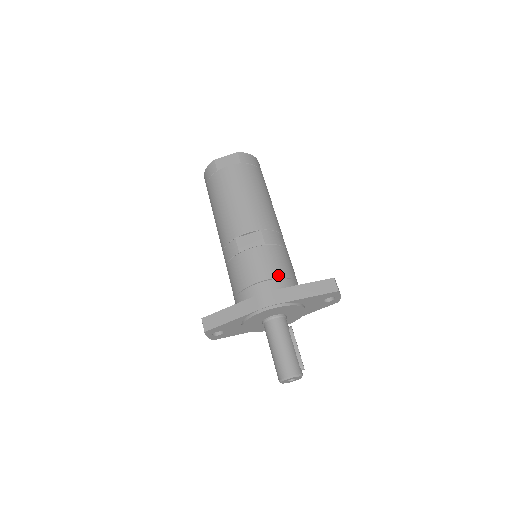
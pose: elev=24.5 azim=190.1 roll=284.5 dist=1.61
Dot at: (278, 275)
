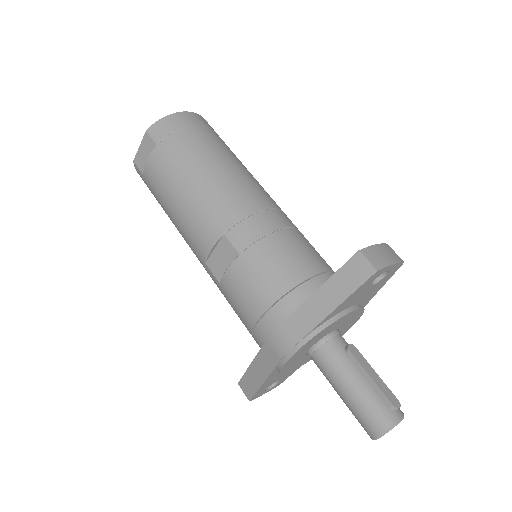
Dot at: (277, 294)
